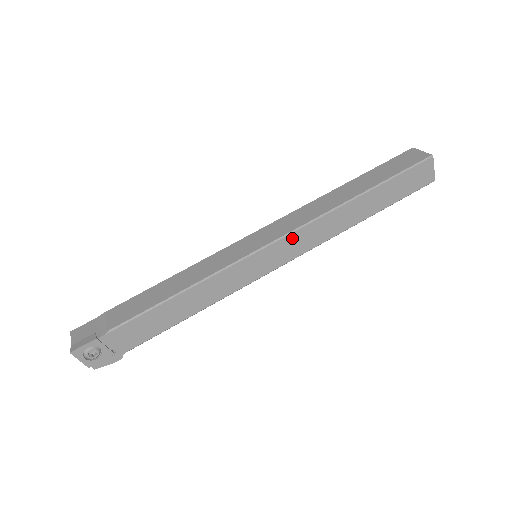
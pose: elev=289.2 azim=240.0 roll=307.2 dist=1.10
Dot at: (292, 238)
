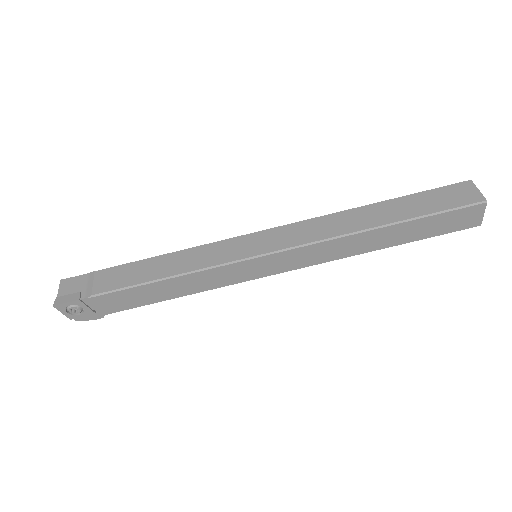
Dot at: (296, 252)
